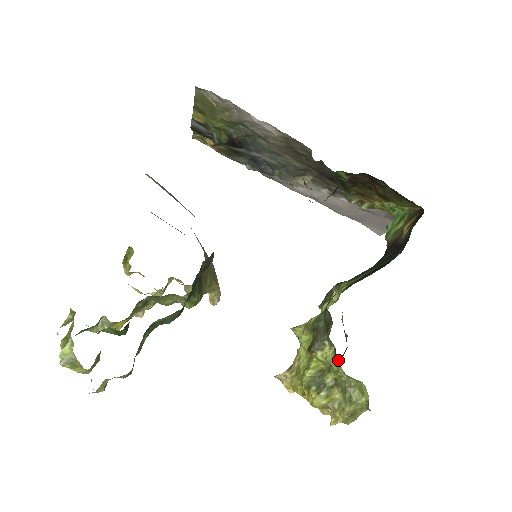
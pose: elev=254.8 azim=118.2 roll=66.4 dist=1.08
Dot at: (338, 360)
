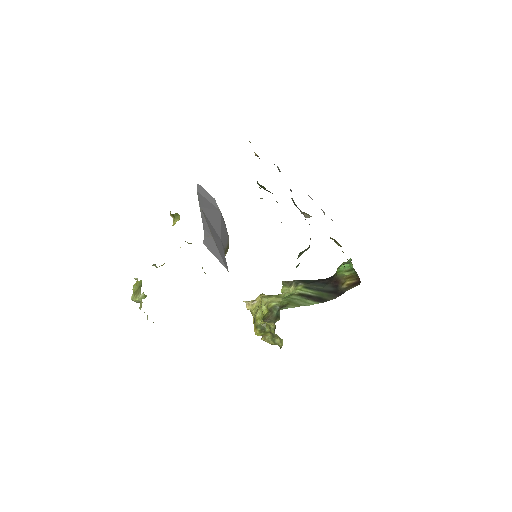
Dot at: occluded
